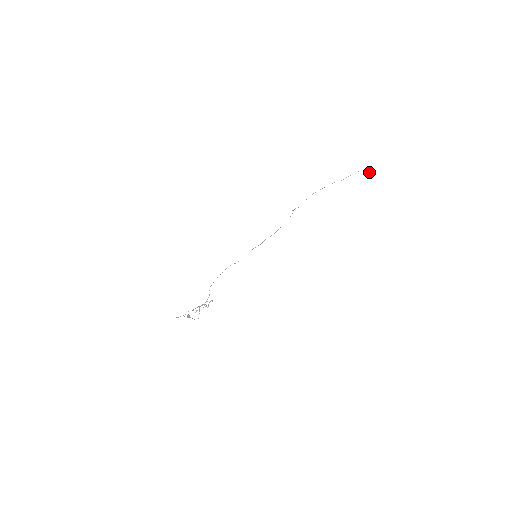
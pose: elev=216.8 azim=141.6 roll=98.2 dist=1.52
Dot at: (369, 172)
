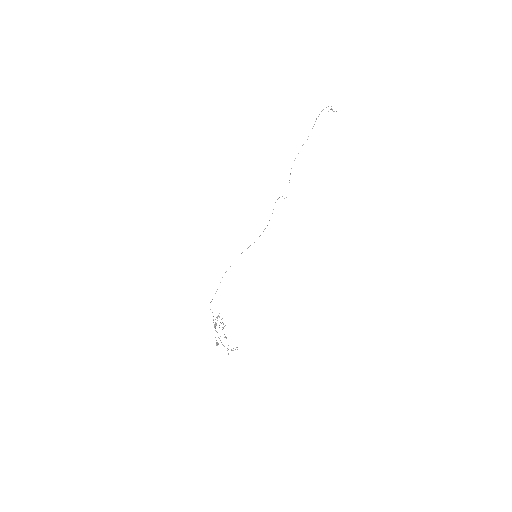
Dot at: occluded
